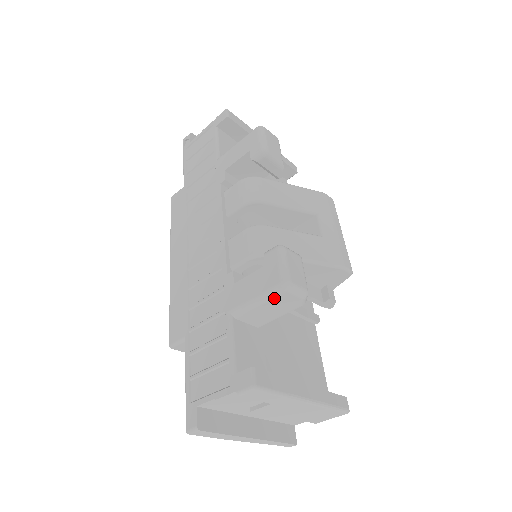
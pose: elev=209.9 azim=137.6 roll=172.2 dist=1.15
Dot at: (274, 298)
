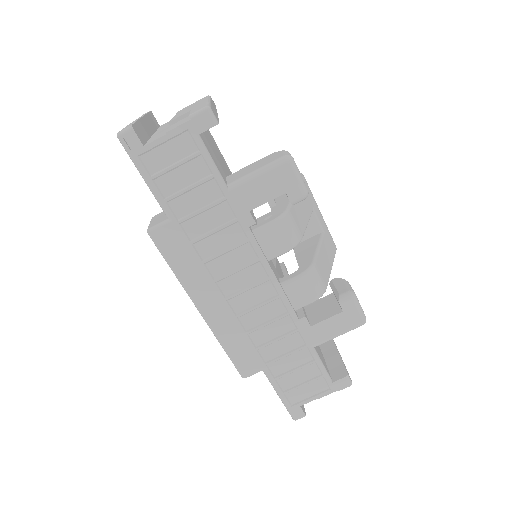
Dot at: (351, 329)
